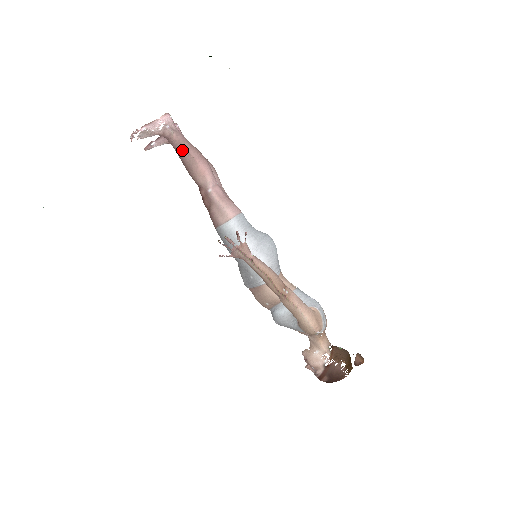
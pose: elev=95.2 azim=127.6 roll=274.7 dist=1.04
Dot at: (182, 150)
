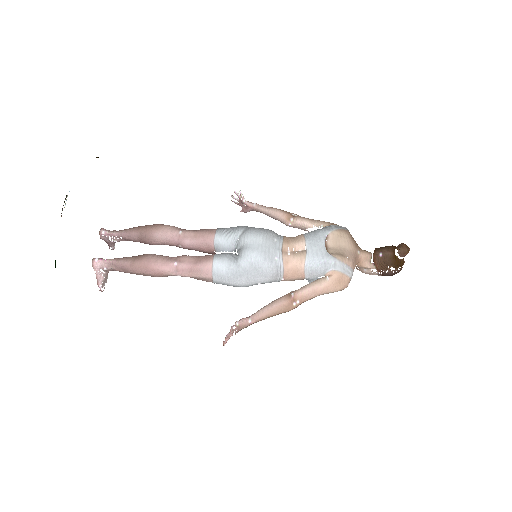
Dot at: occluded
